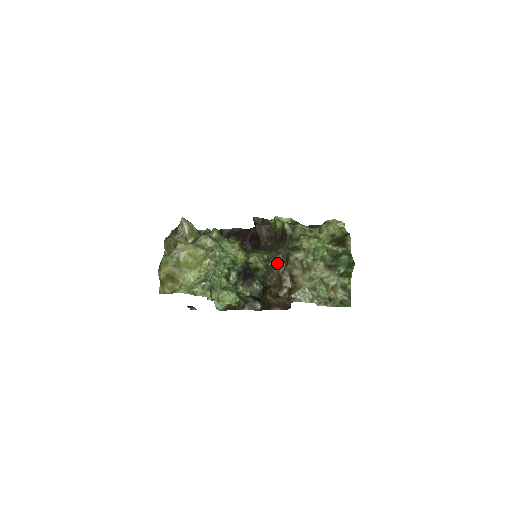
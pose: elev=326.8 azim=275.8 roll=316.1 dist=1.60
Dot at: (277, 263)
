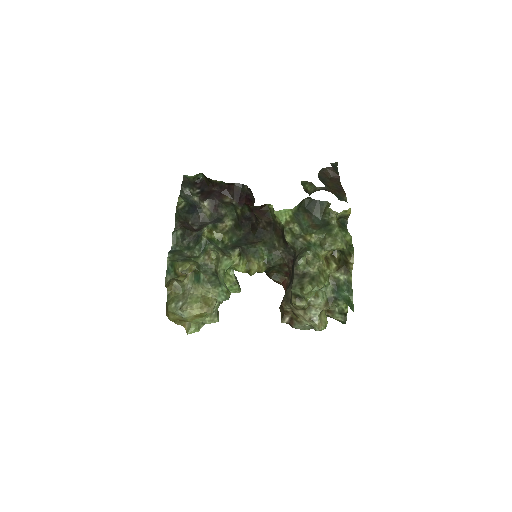
Dot at: (278, 264)
